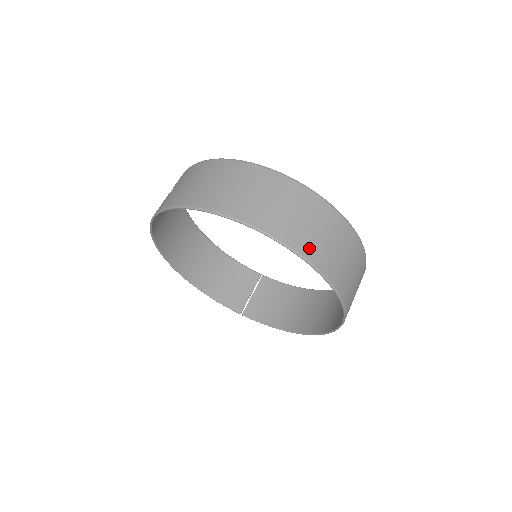
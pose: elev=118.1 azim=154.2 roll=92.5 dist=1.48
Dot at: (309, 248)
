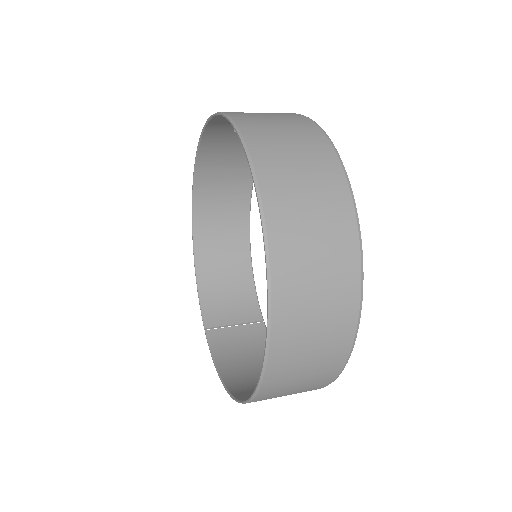
Dot at: (282, 222)
